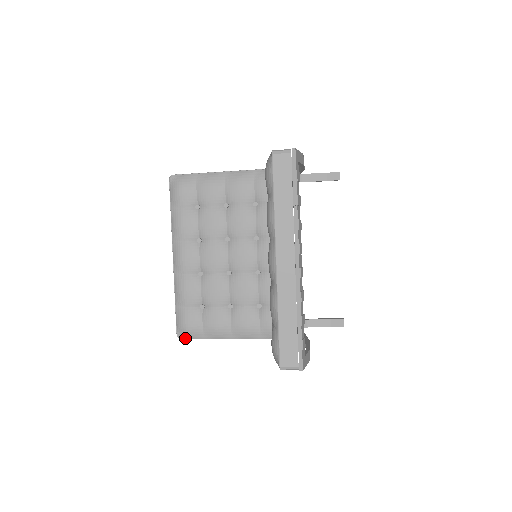
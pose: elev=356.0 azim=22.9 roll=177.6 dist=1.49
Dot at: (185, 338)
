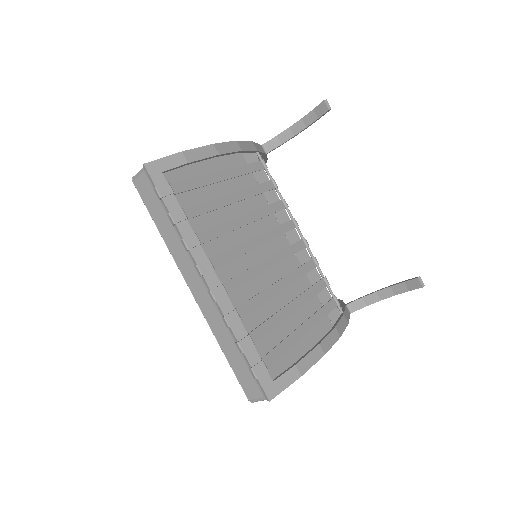
Dot at: occluded
